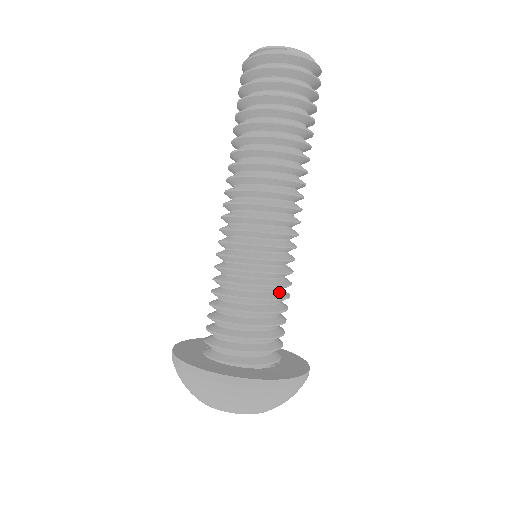
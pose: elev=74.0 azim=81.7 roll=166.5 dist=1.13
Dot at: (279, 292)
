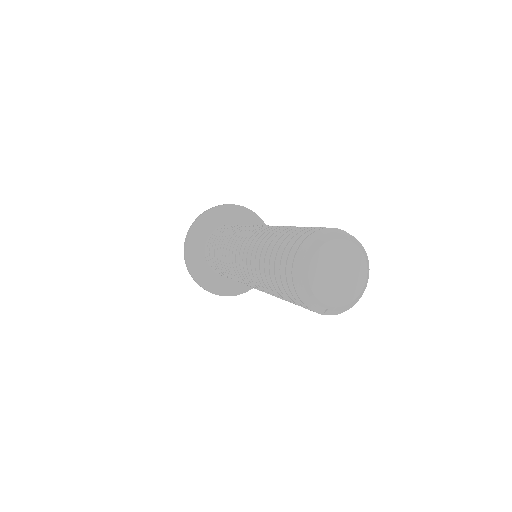
Dot at: occluded
